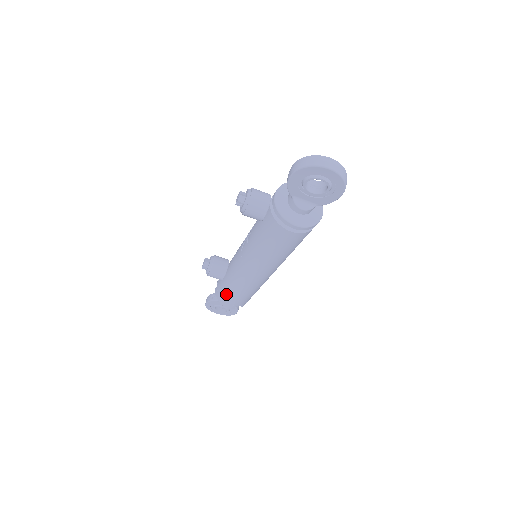
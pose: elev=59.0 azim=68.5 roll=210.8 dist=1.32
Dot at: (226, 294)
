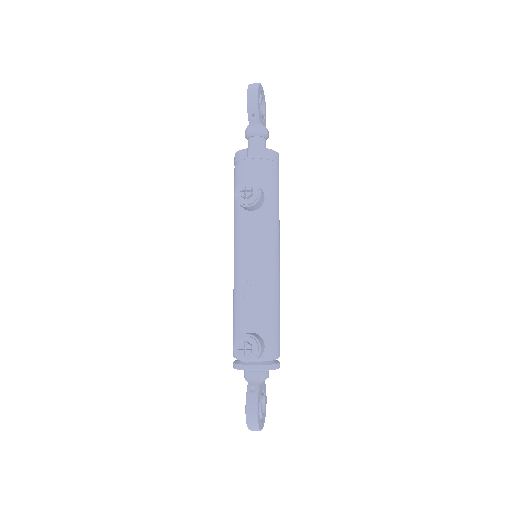
Dot at: (235, 182)
